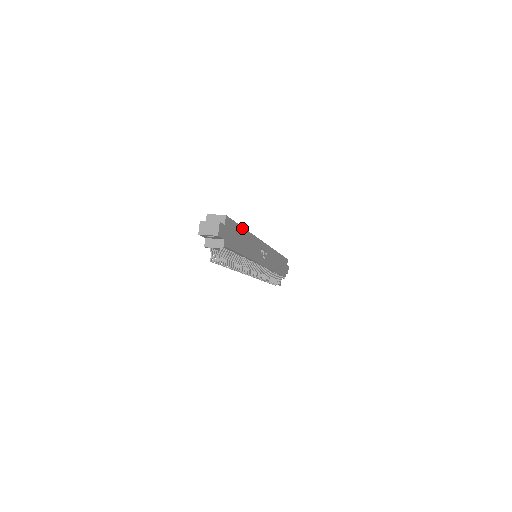
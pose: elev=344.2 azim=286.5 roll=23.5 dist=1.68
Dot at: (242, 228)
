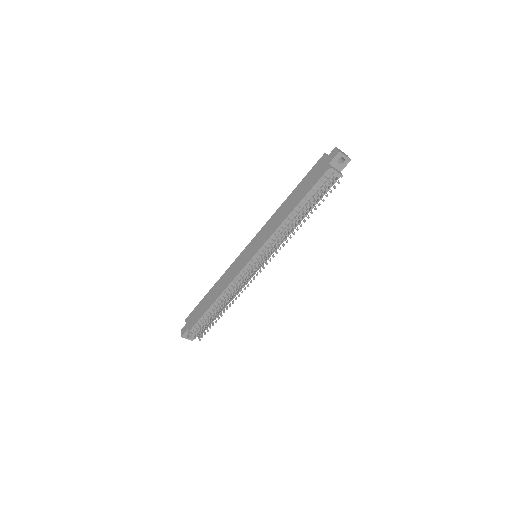
Dot at: occluded
